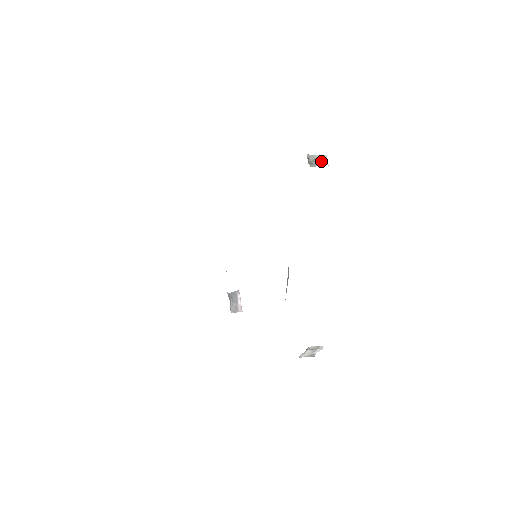
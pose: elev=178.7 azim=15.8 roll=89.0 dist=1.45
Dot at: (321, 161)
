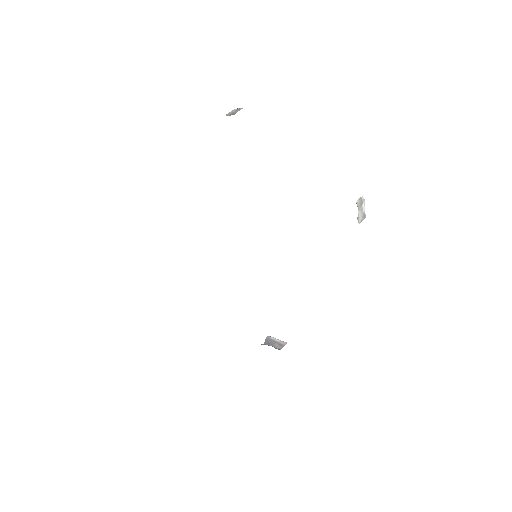
Dot at: (237, 110)
